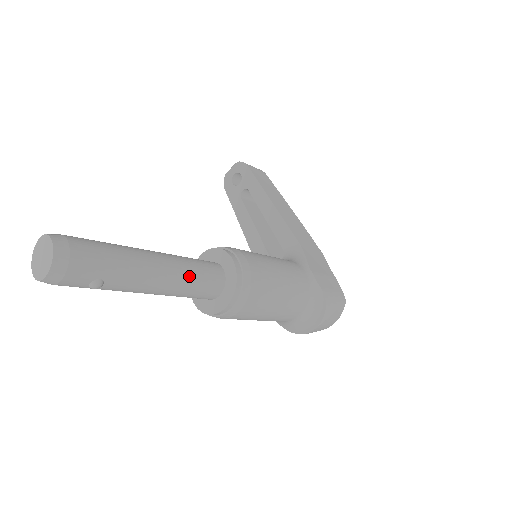
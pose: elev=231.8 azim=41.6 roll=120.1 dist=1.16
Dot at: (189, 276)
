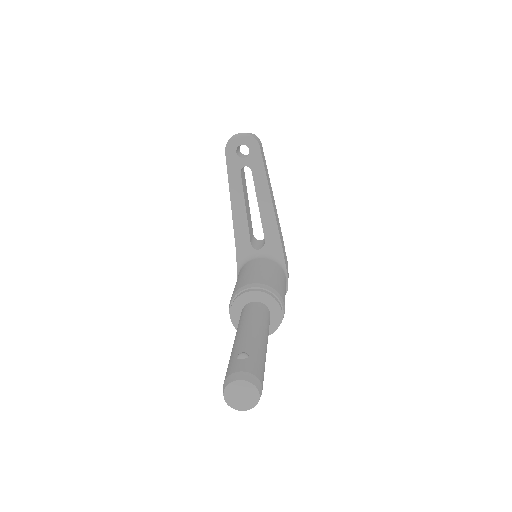
Dot at: occluded
